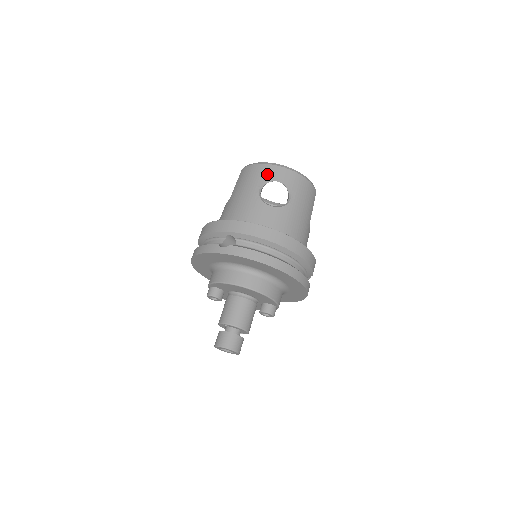
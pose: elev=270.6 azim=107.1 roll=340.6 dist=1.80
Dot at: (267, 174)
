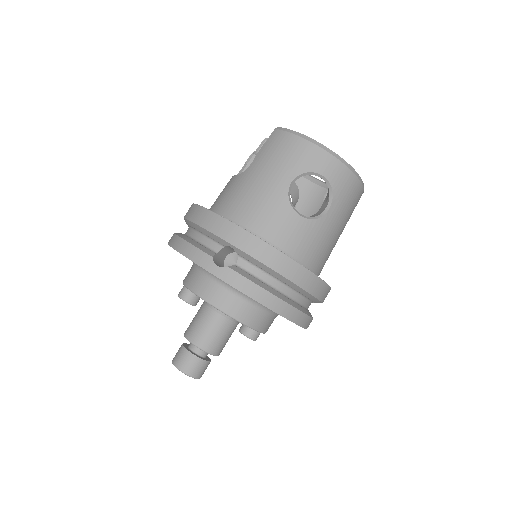
Dot at: (309, 161)
